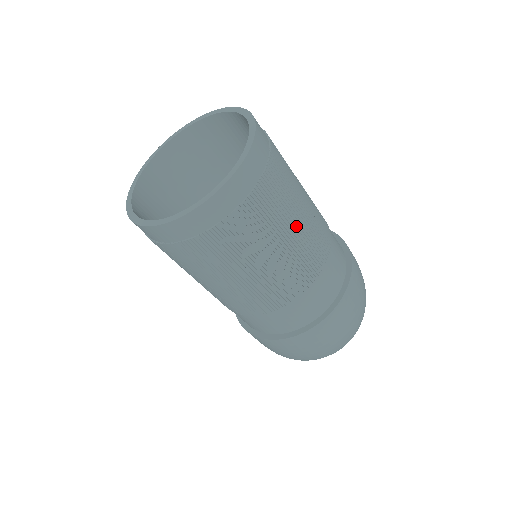
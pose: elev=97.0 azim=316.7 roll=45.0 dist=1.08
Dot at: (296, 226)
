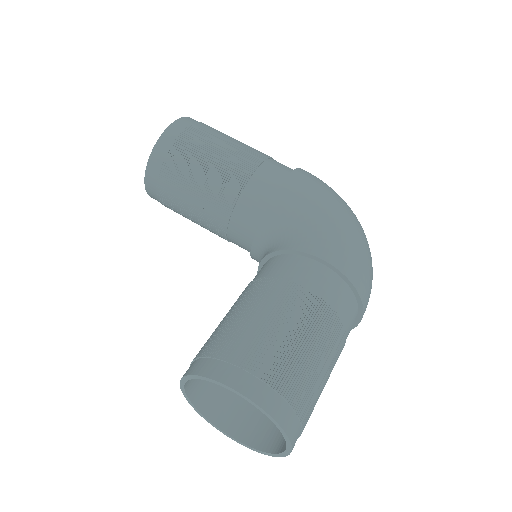
Dot at: (326, 377)
